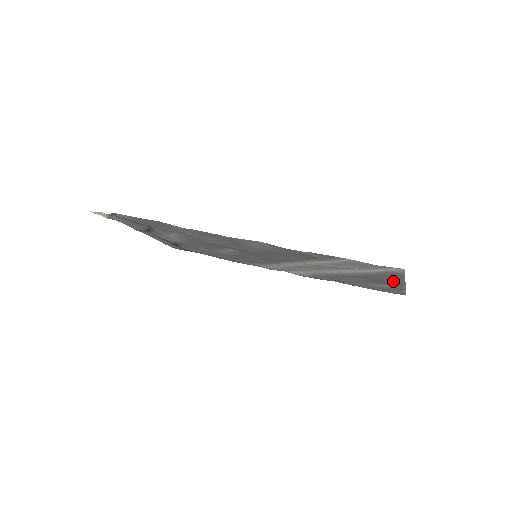
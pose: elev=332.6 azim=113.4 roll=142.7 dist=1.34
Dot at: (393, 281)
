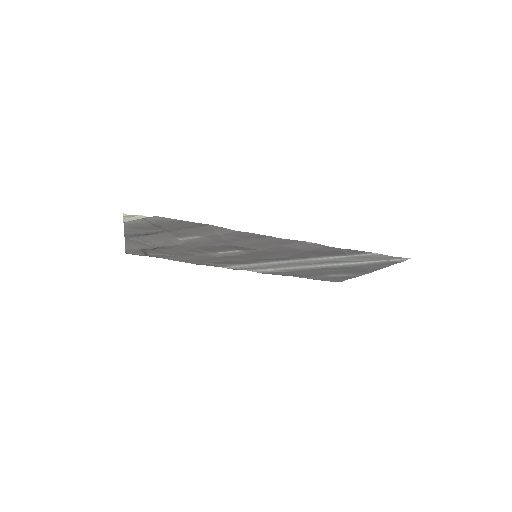
Dot at: (369, 270)
